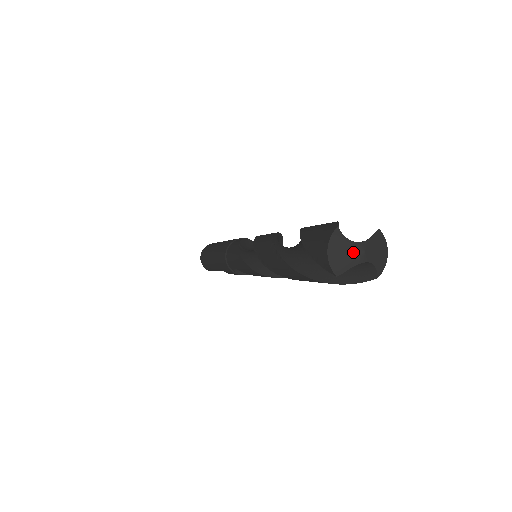
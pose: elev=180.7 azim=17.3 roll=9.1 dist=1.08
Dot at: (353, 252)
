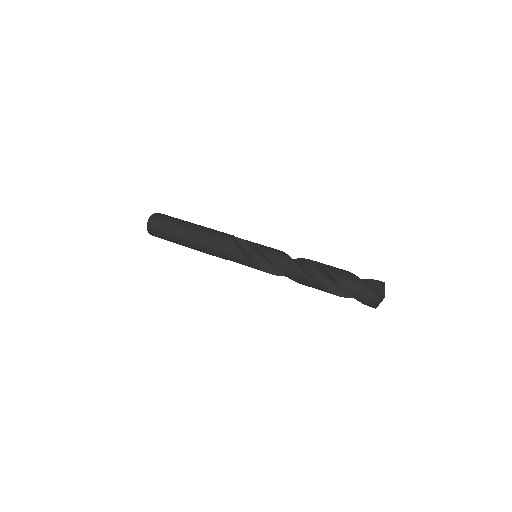
Dot at: (382, 300)
